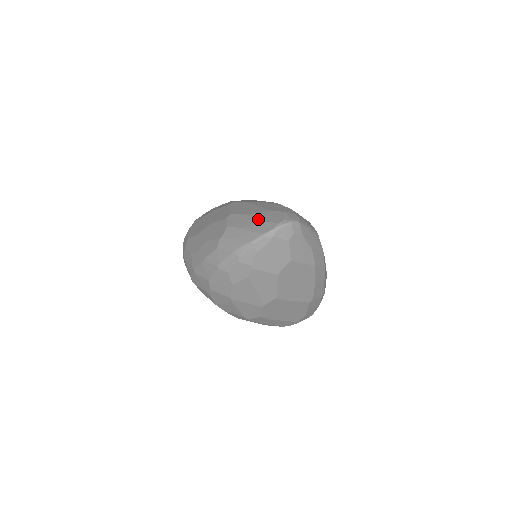
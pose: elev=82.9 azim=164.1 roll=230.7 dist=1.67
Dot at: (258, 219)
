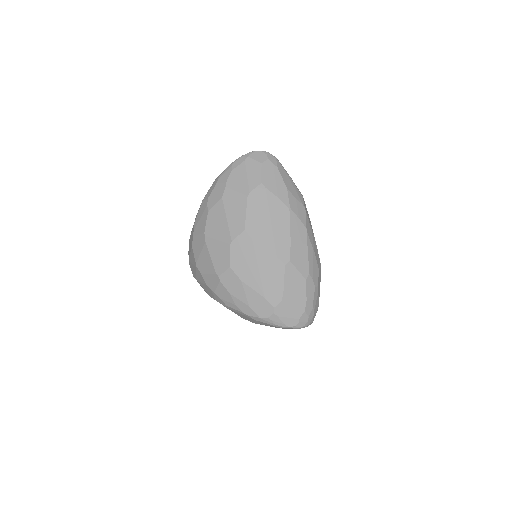
Dot at: occluded
